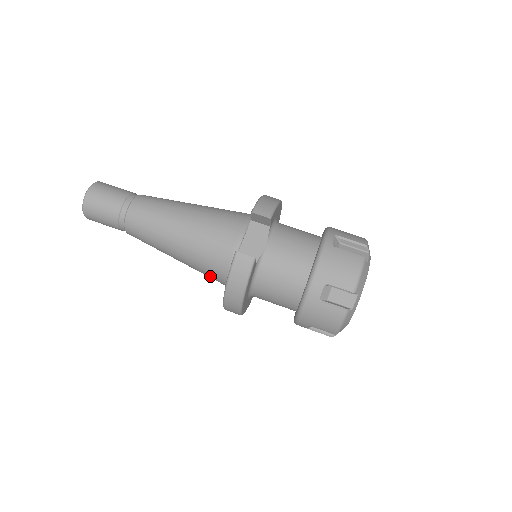
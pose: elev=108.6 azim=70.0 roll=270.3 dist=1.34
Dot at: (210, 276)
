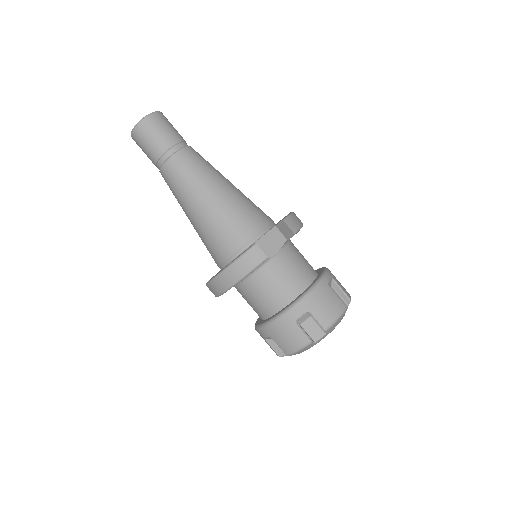
Dot at: (211, 250)
